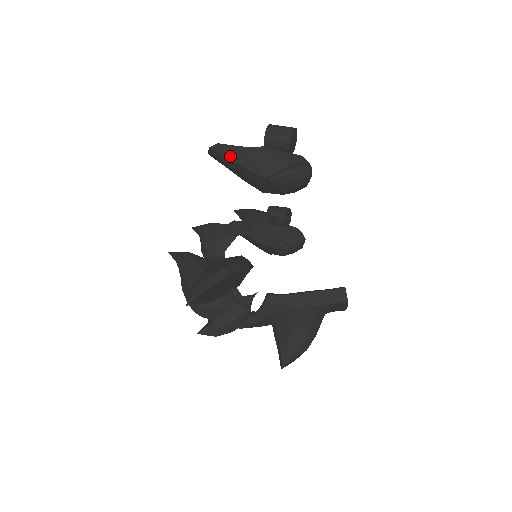
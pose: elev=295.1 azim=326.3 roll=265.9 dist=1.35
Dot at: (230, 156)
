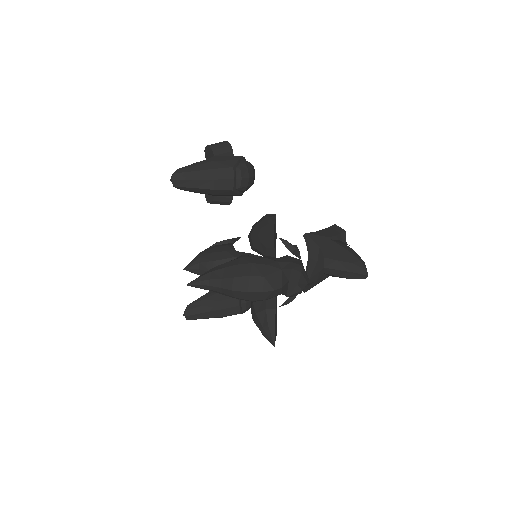
Dot at: (195, 169)
